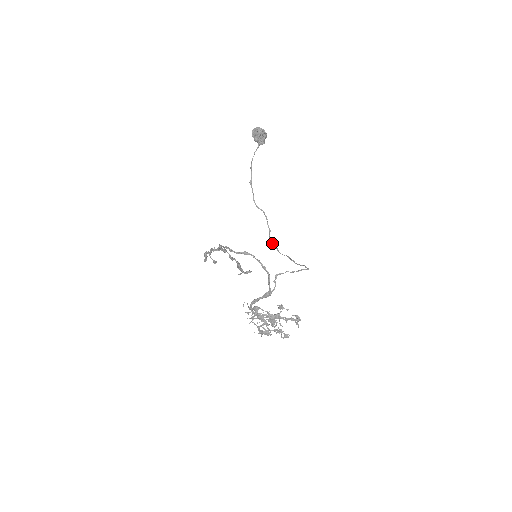
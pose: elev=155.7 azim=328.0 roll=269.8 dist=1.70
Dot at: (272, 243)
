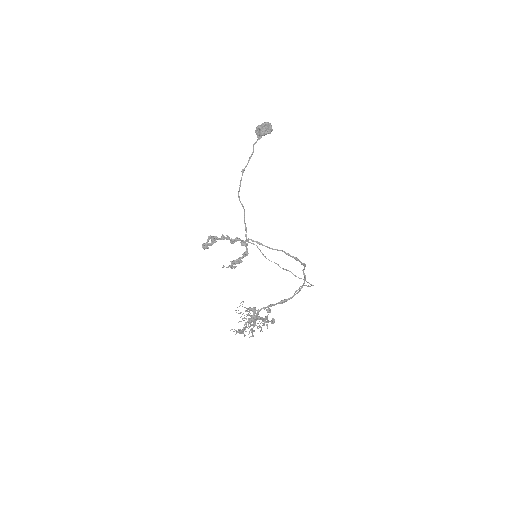
Dot at: occluded
